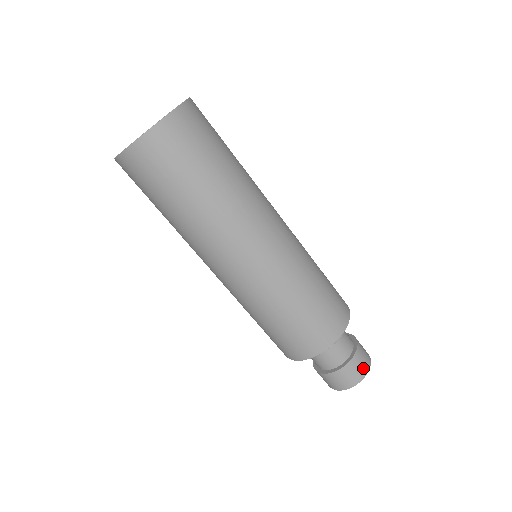
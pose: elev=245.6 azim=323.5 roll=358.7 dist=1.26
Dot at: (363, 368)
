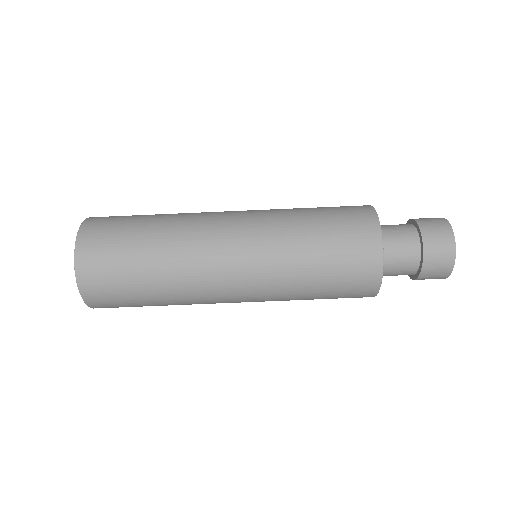
Dot at: (439, 223)
